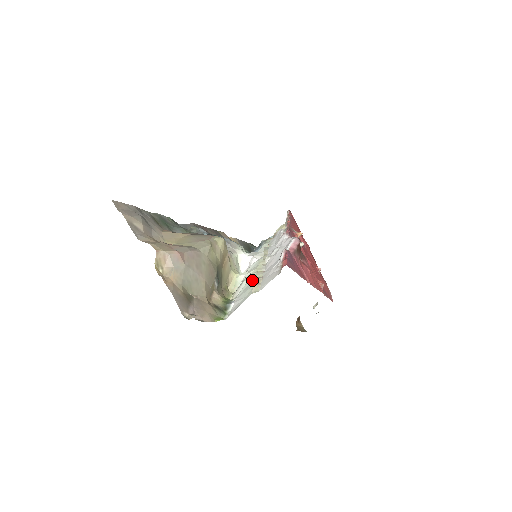
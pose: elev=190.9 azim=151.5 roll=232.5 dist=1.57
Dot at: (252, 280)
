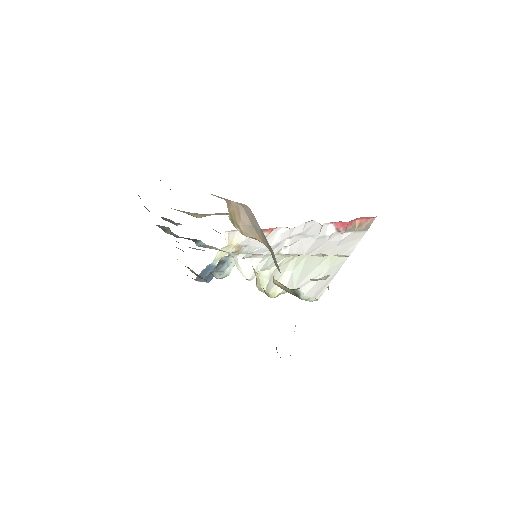
Dot at: (307, 260)
